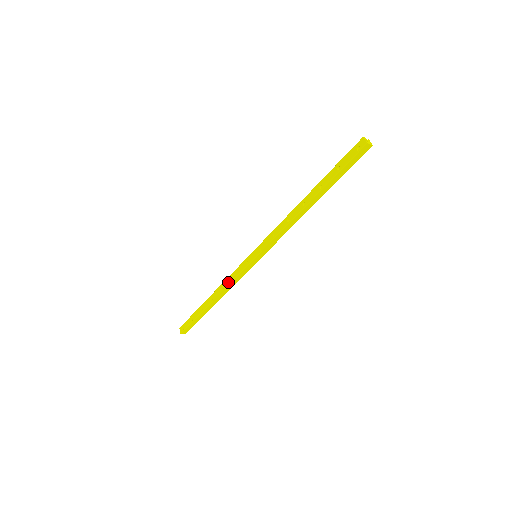
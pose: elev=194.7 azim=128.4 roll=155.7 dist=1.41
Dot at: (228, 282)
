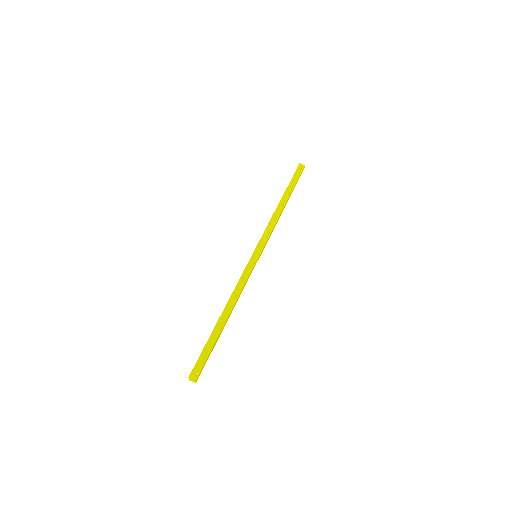
Dot at: (240, 288)
